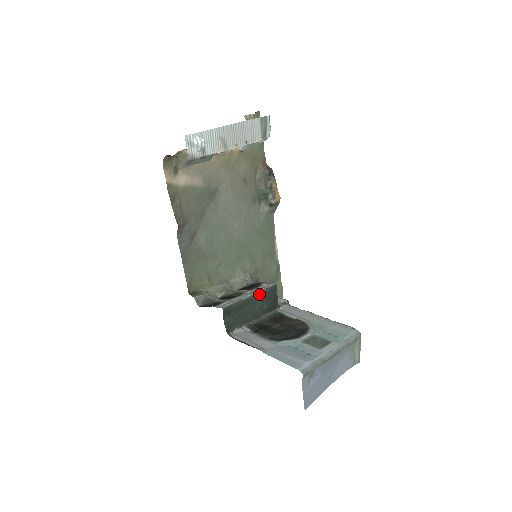
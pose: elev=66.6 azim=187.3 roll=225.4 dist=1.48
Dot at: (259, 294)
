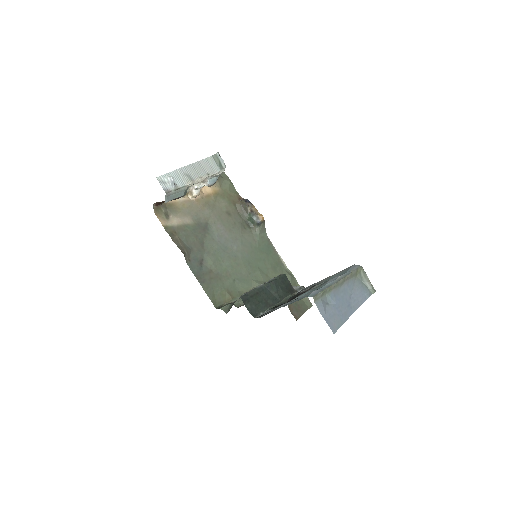
Dot at: (270, 282)
